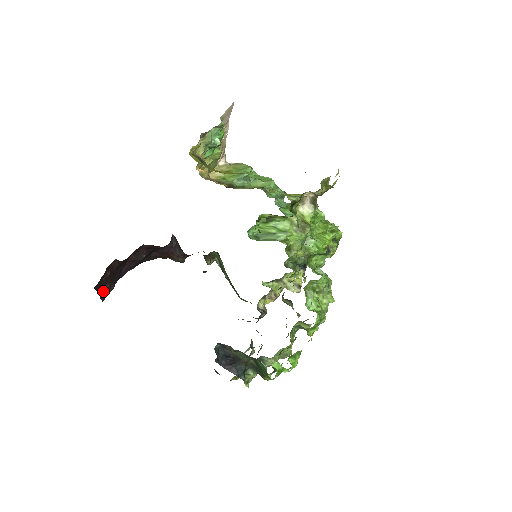
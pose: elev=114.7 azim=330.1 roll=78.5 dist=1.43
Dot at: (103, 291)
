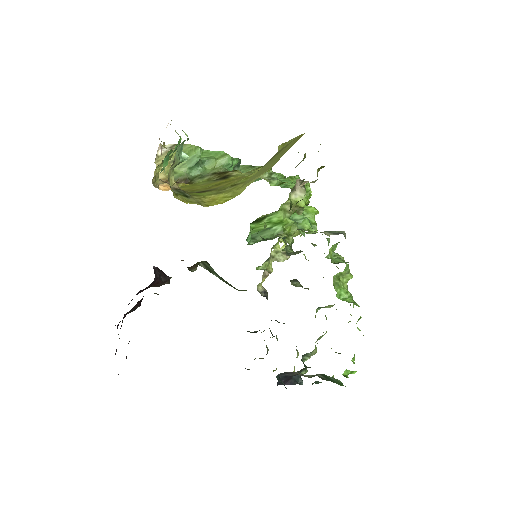
Dot at: occluded
